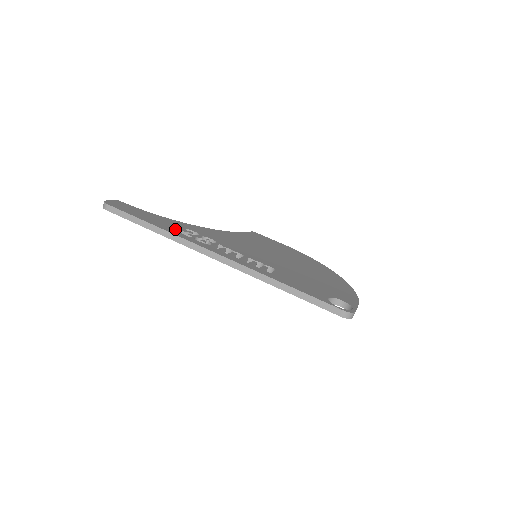
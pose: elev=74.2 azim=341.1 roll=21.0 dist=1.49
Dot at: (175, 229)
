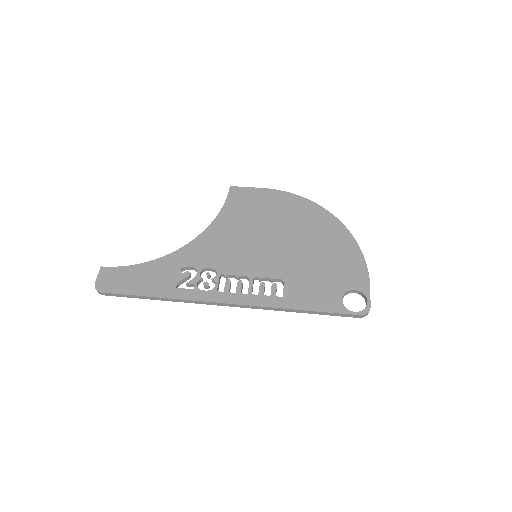
Dot at: (175, 284)
